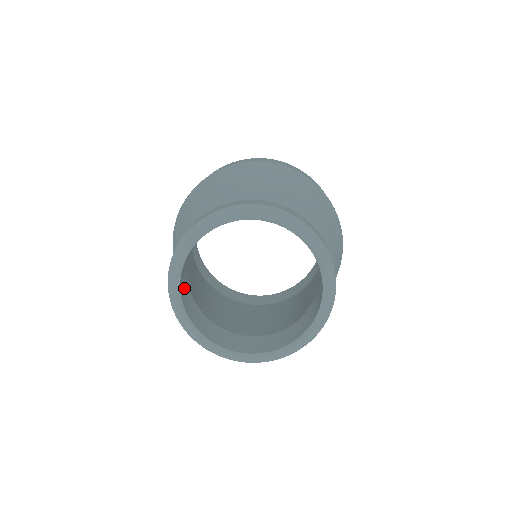
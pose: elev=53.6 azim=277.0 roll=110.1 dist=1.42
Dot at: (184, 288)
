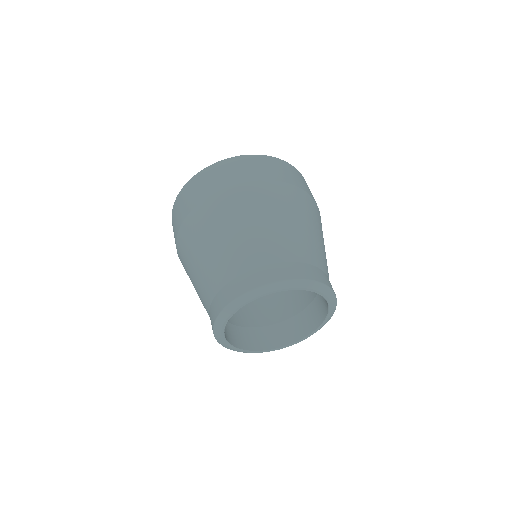
Dot at: occluded
